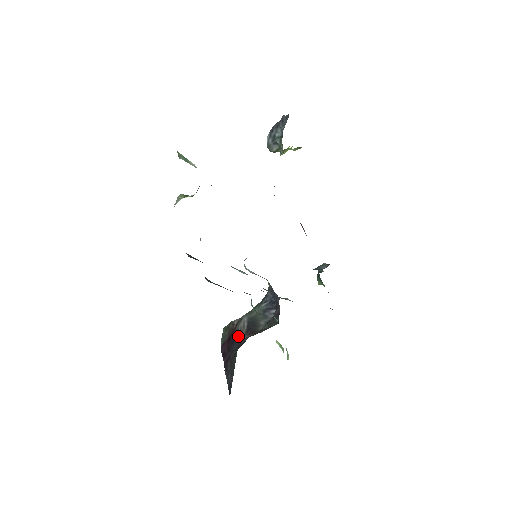
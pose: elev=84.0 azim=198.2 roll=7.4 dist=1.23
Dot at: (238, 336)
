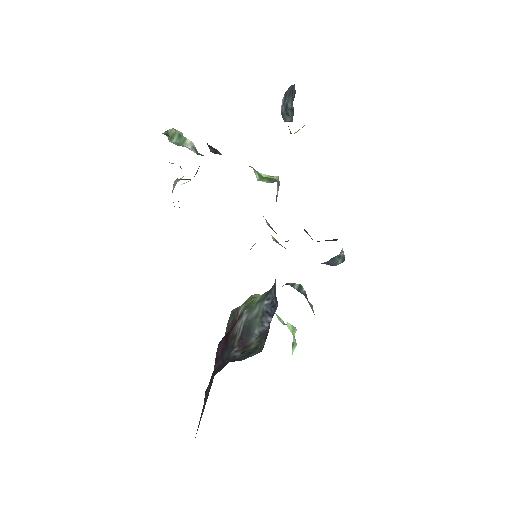
Dot at: (232, 340)
